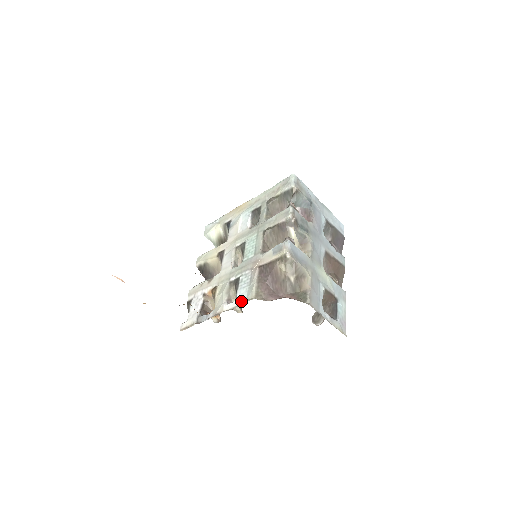
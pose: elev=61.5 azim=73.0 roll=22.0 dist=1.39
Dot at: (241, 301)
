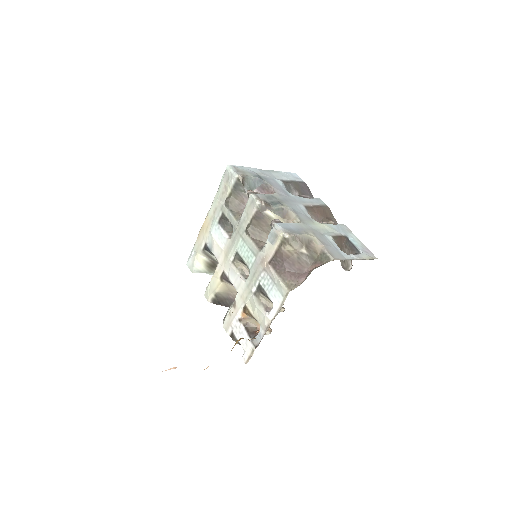
Dot at: (279, 302)
